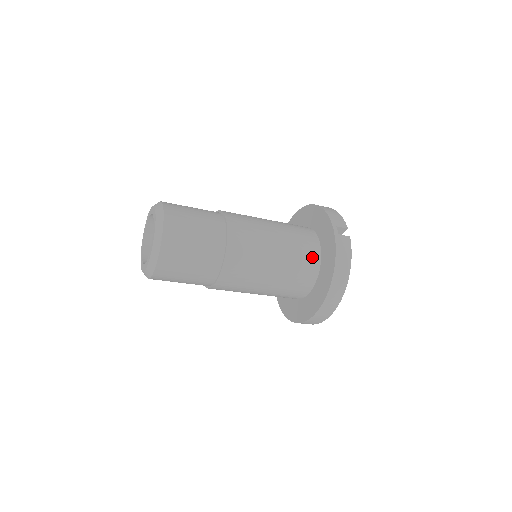
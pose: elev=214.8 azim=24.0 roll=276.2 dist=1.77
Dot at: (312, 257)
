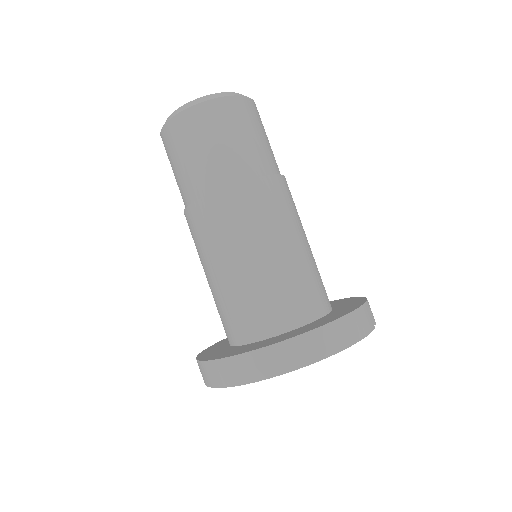
Dot at: (317, 302)
